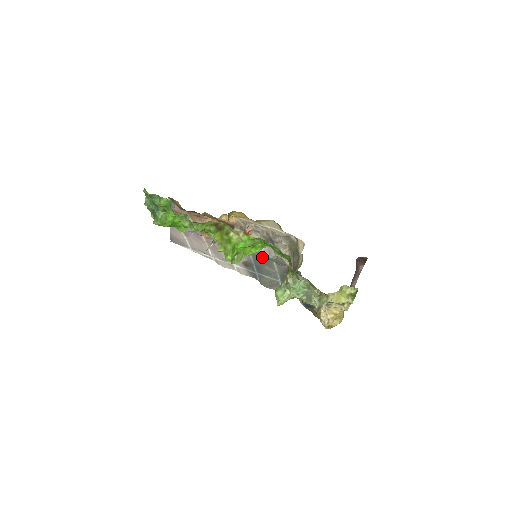
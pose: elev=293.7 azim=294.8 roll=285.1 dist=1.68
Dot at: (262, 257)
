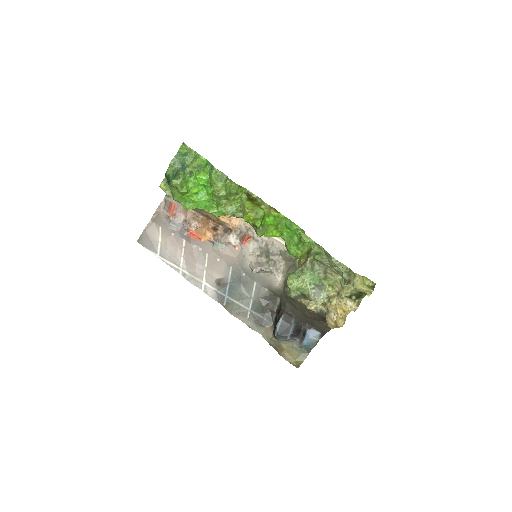
Dot at: (253, 266)
